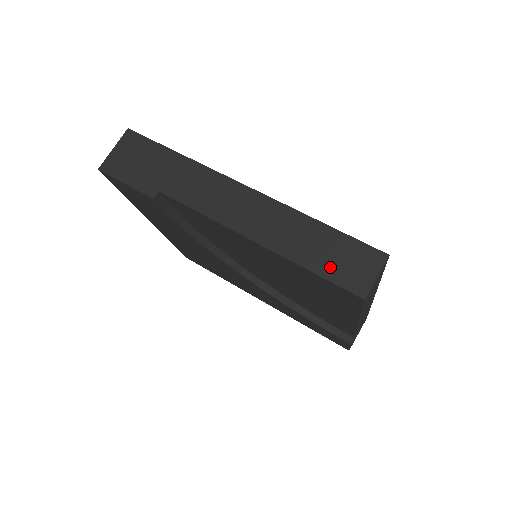
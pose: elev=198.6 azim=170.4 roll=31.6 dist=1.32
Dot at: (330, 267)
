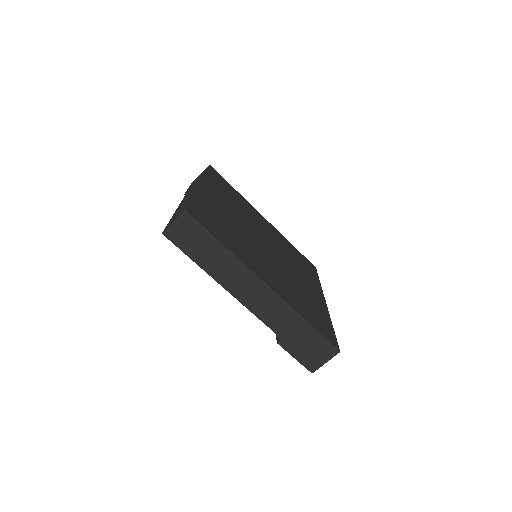
Dot at: (173, 218)
